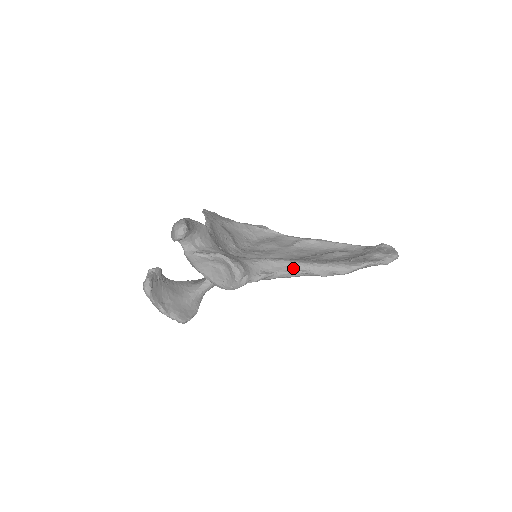
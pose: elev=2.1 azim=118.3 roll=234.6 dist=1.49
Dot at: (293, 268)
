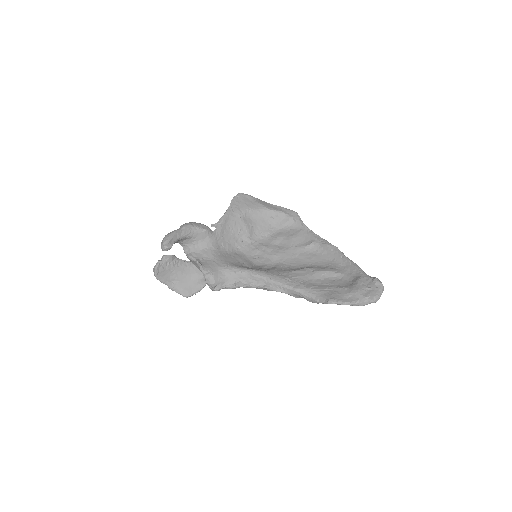
Dot at: (268, 284)
